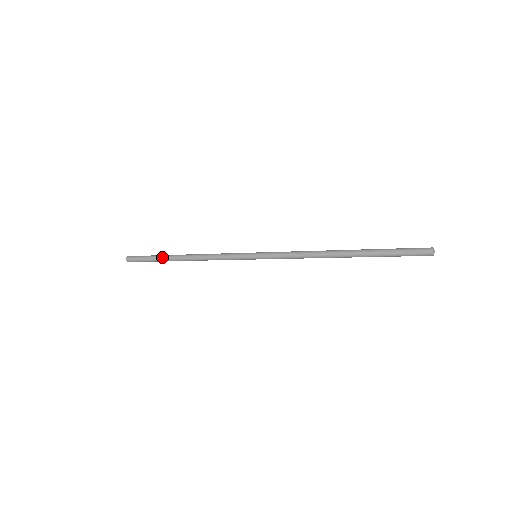
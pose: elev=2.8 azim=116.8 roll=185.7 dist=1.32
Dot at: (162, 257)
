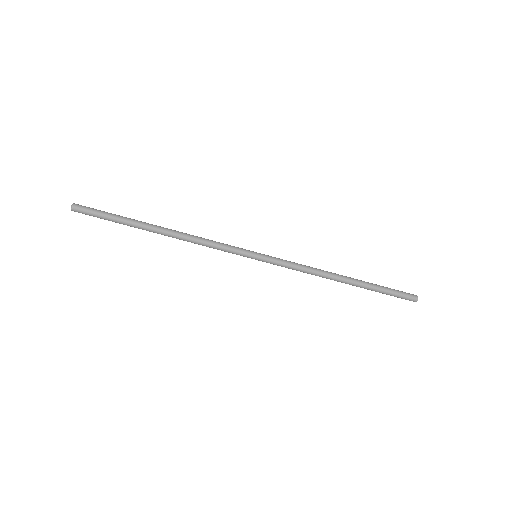
Dot at: (134, 221)
